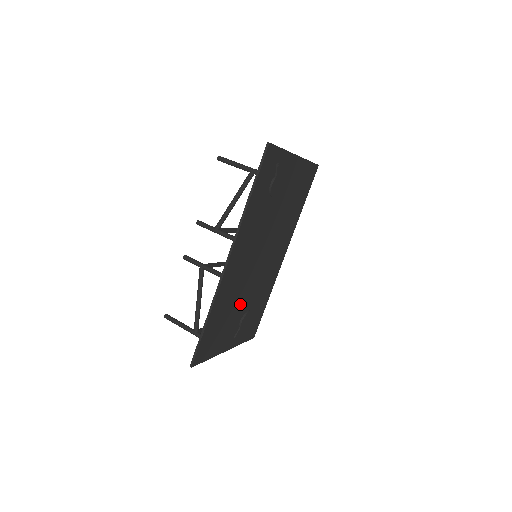
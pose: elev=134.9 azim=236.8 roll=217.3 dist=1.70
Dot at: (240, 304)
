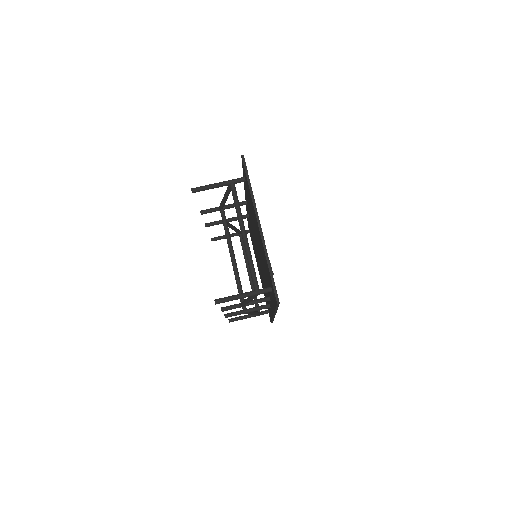
Dot at: occluded
